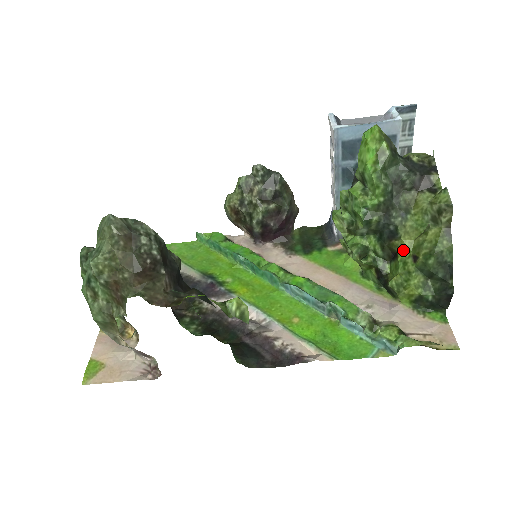
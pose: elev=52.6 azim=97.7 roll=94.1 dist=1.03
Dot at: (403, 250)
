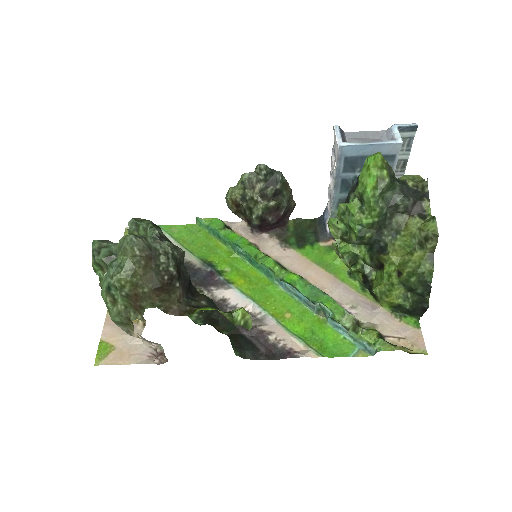
Dot at: (389, 264)
